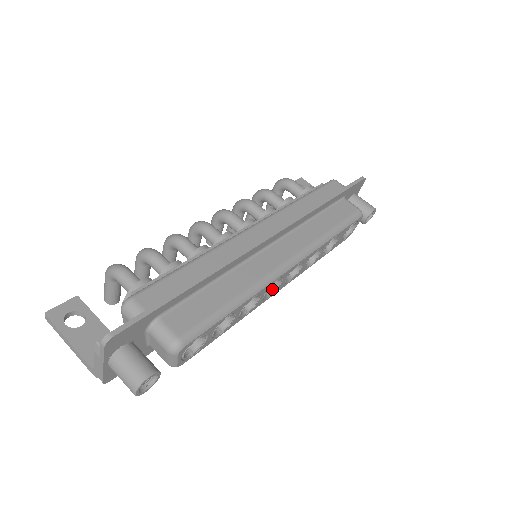
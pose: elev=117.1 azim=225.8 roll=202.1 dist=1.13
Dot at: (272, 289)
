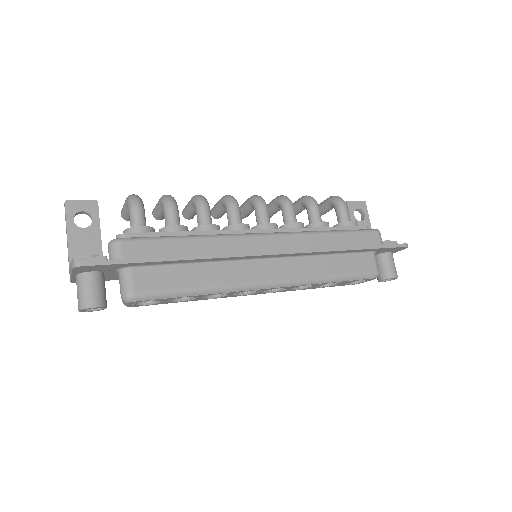
Dot at: occluded
